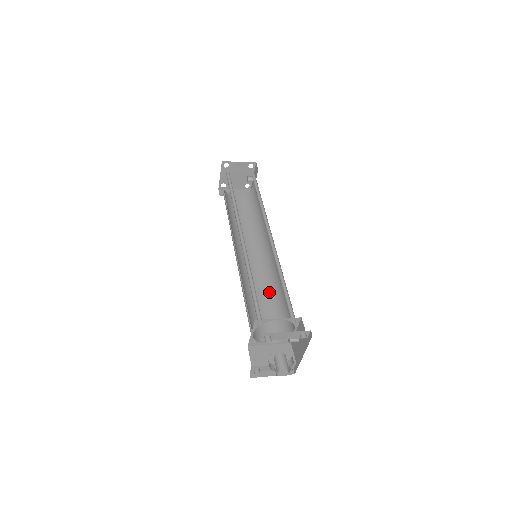
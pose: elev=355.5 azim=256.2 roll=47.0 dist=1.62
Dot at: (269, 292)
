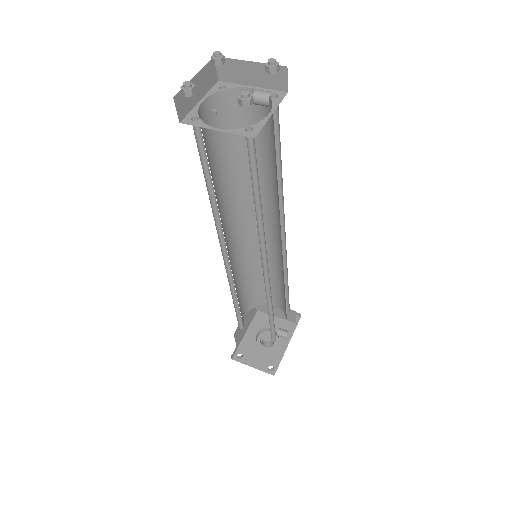
Dot at: (279, 273)
